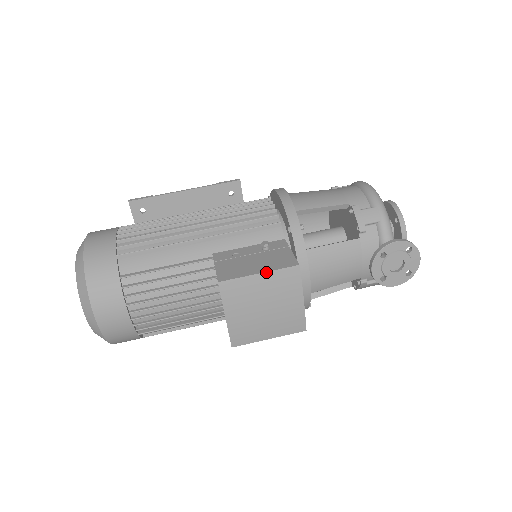
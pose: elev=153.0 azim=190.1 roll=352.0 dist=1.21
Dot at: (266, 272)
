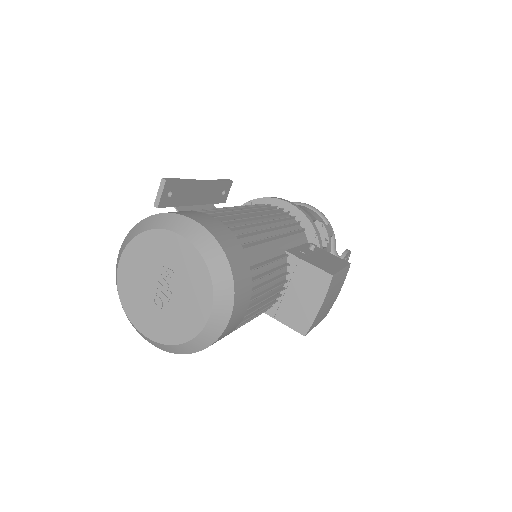
Dot at: (344, 268)
